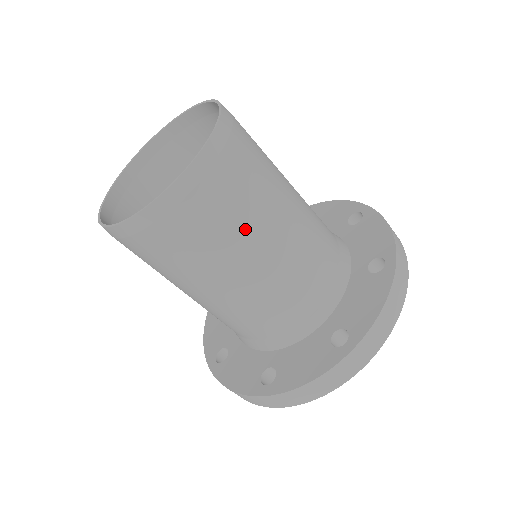
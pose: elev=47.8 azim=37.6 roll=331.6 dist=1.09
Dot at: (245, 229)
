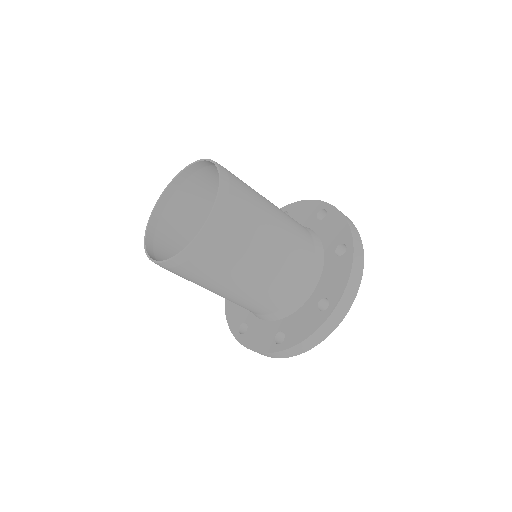
Dot at: (261, 207)
